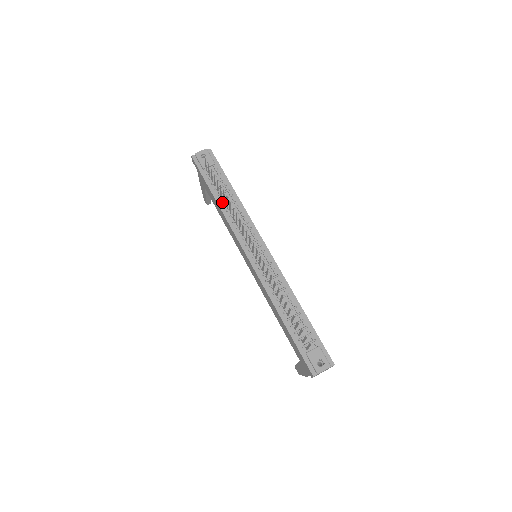
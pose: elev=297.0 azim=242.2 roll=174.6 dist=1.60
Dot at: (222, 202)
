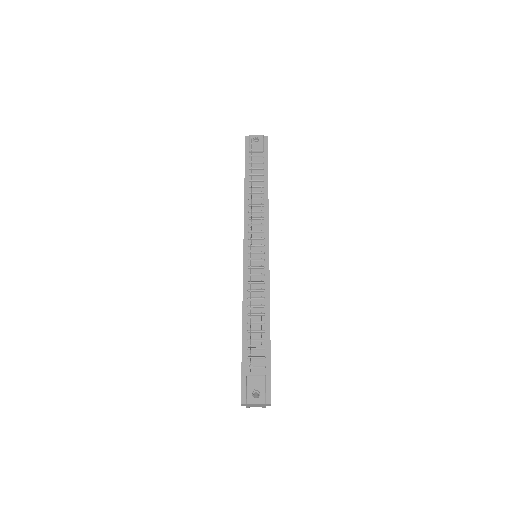
Dot at: (249, 189)
